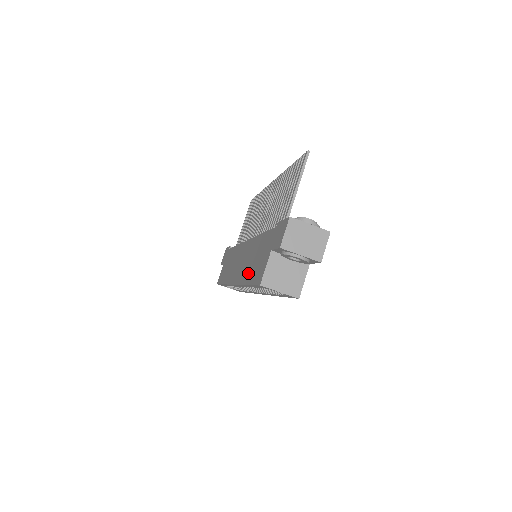
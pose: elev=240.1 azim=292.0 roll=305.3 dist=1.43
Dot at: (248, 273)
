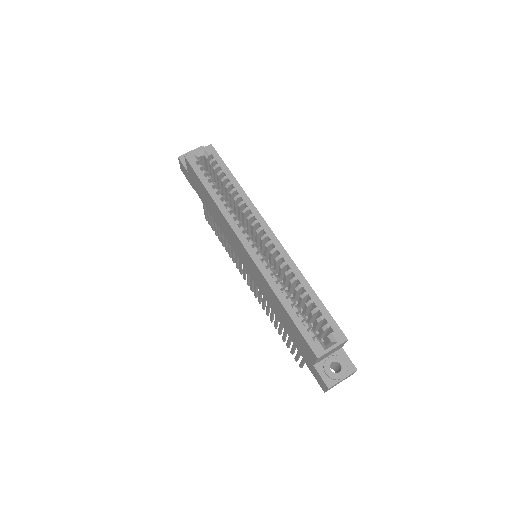
Dot at: (212, 203)
